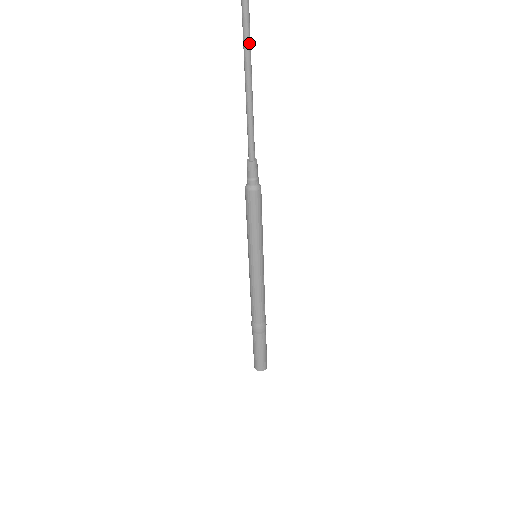
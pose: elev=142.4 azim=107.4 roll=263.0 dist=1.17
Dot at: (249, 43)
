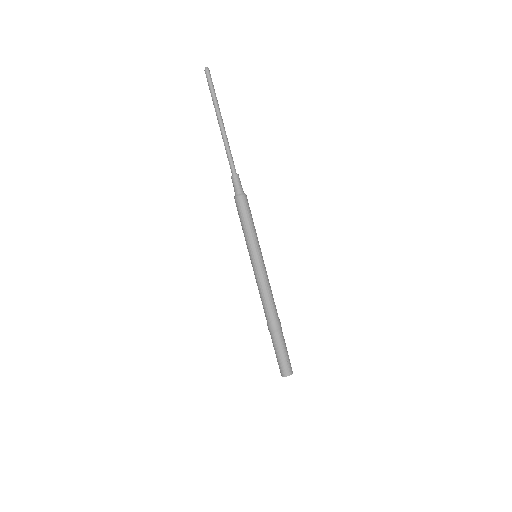
Dot at: (213, 96)
